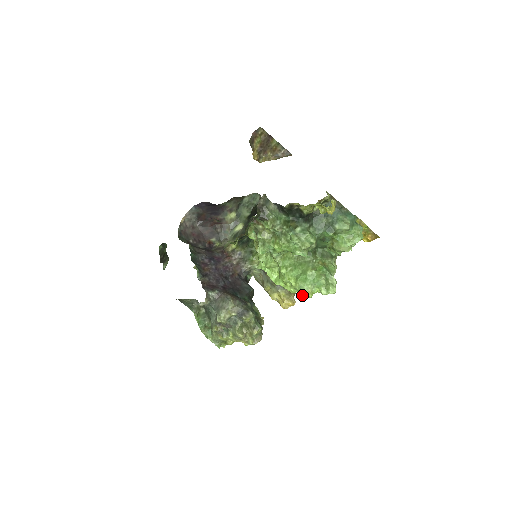
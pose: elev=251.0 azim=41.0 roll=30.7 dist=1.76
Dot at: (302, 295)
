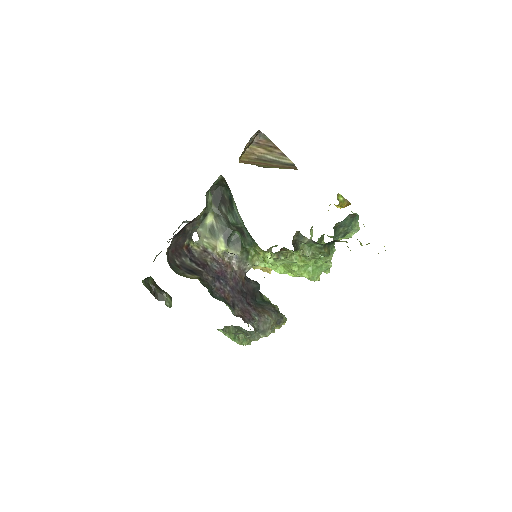
Dot at: occluded
